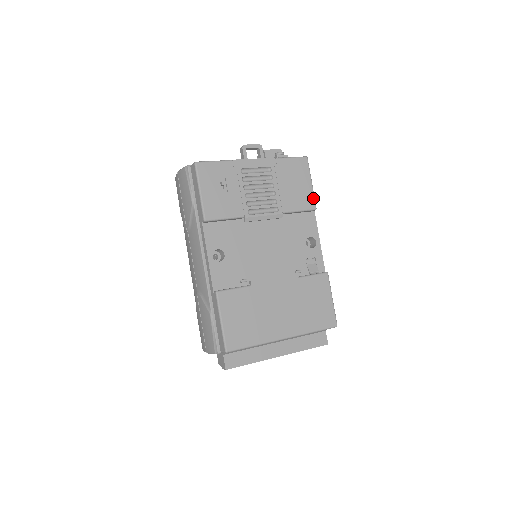
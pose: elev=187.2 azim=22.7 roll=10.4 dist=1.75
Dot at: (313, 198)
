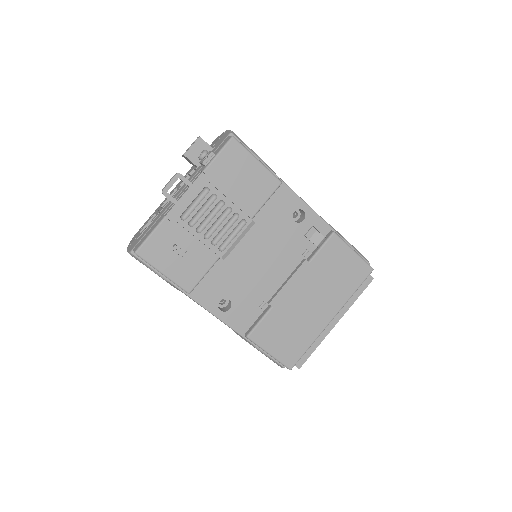
Dot at: (270, 175)
